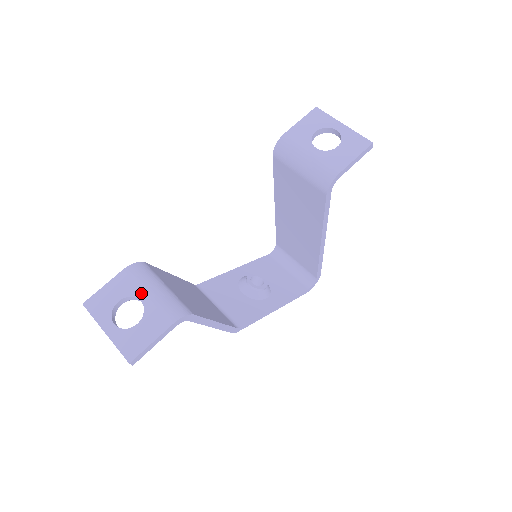
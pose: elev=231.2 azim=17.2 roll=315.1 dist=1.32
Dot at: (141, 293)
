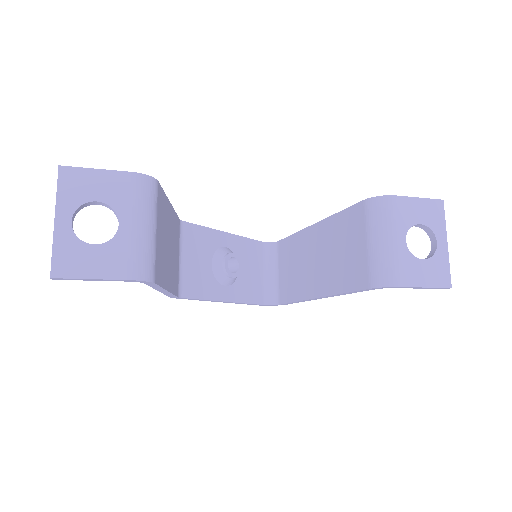
Dot at: (126, 216)
